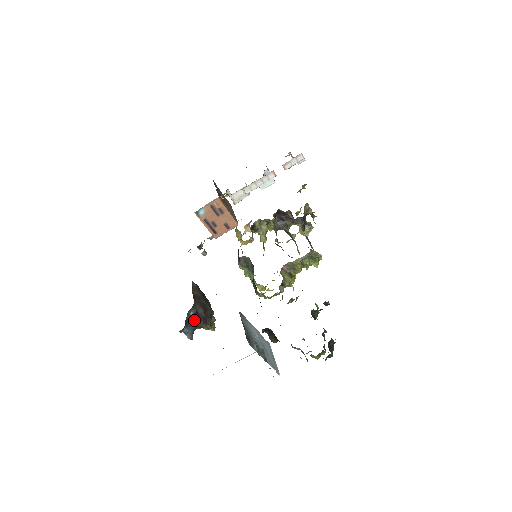
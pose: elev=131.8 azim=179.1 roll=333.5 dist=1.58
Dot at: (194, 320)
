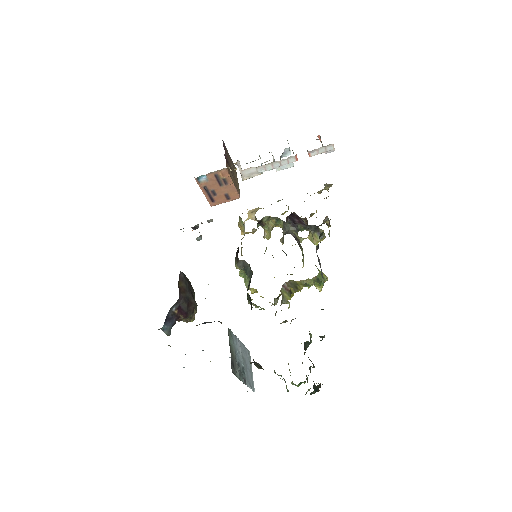
Dot at: (175, 315)
